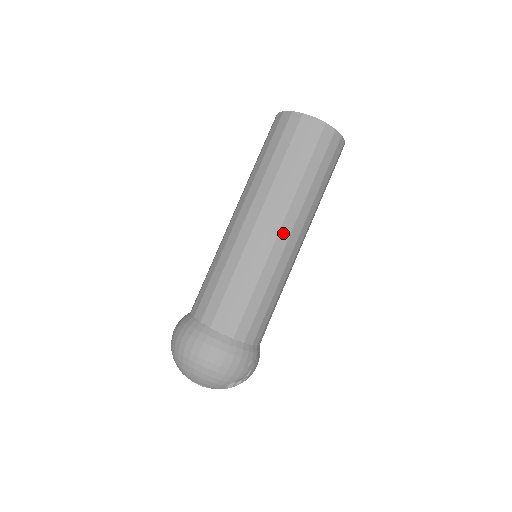
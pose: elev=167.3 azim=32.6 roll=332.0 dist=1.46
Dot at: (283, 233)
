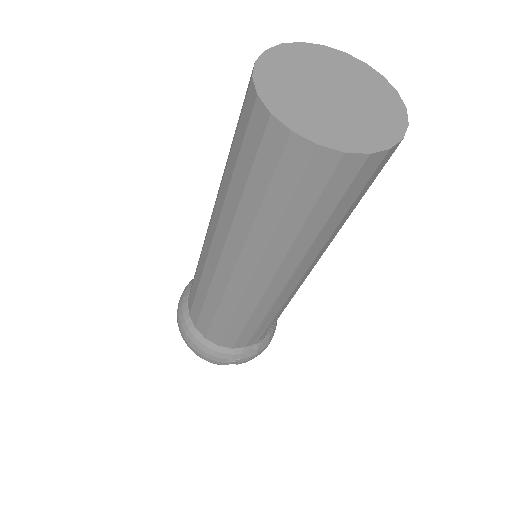
Dot at: (240, 273)
